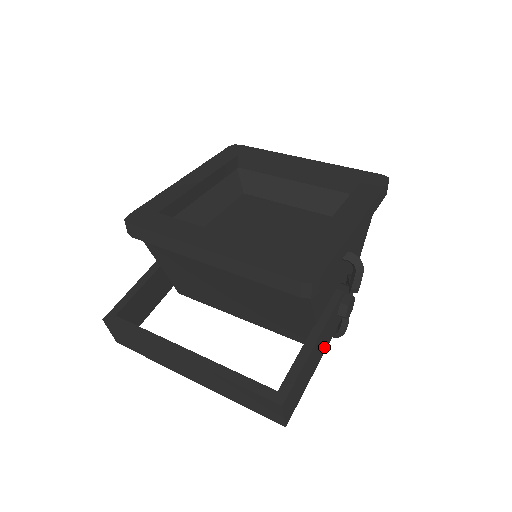
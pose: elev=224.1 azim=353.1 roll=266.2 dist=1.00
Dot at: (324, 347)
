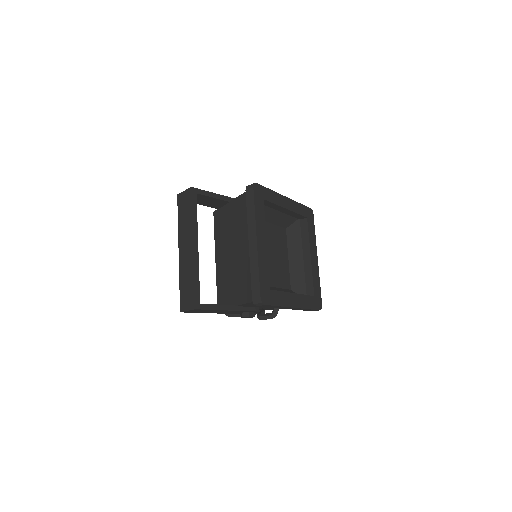
Dot at: (223, 313)
